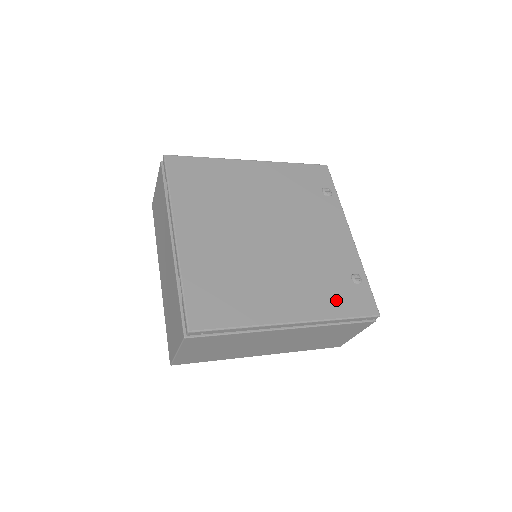
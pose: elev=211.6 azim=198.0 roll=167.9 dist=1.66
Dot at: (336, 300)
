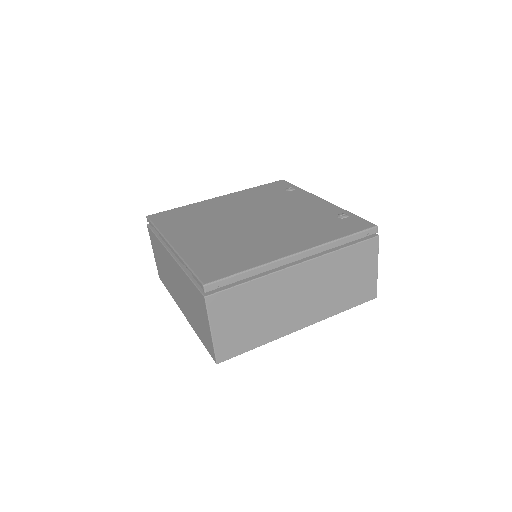
Dot at: (331, 231)
